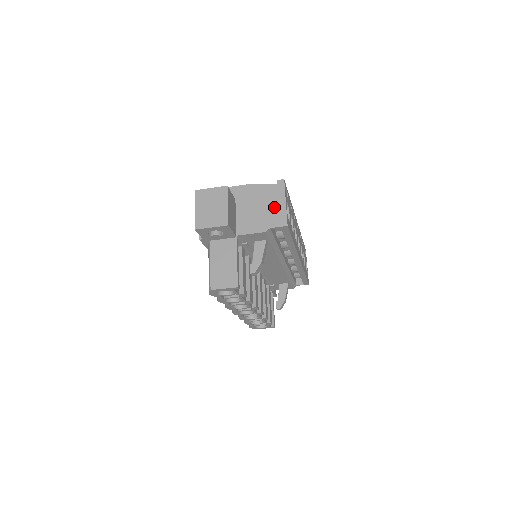
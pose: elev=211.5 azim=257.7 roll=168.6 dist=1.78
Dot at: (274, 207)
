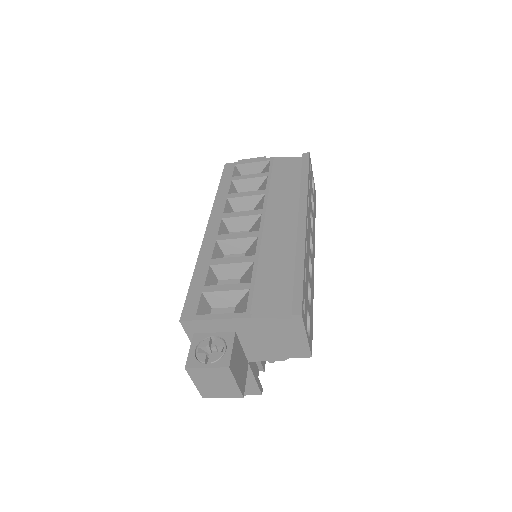
Dot at: (292, 341)
